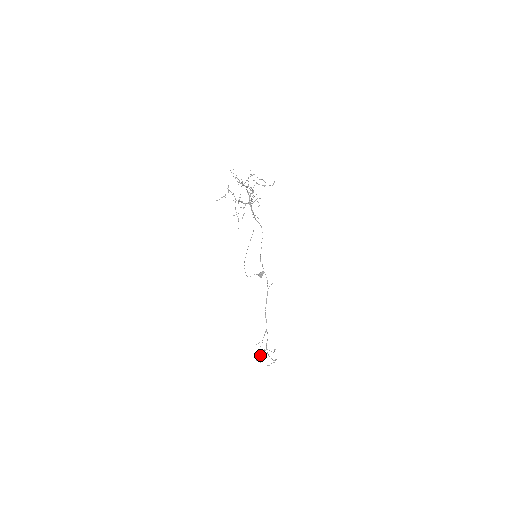
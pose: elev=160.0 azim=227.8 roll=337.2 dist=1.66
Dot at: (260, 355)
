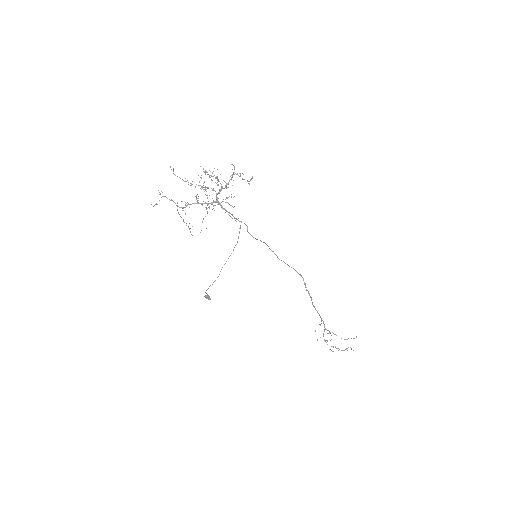
Dot at: occluded
